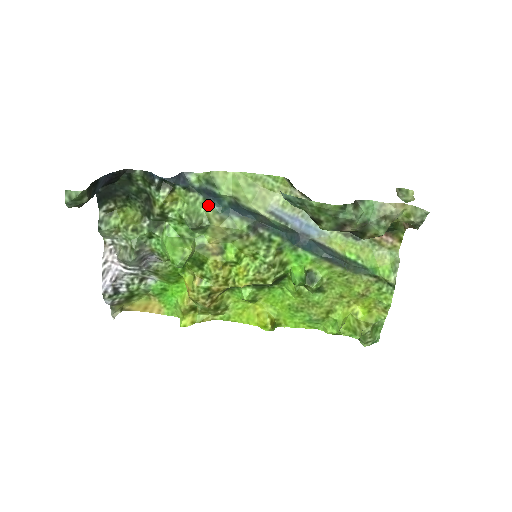
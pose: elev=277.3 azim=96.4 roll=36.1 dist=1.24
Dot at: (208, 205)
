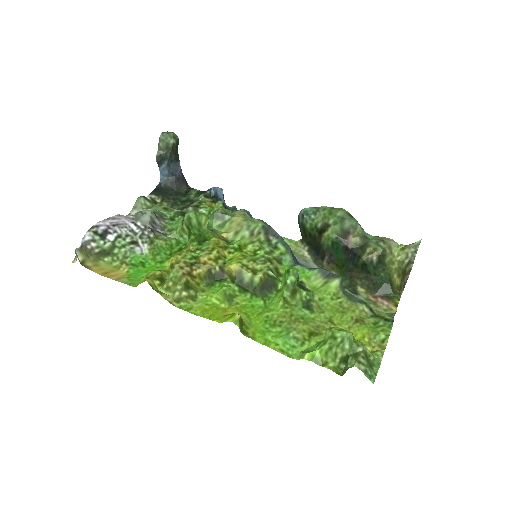
Dot at: (237, 211)
